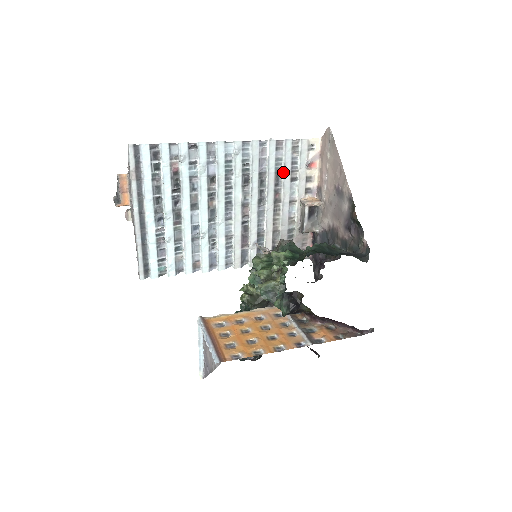
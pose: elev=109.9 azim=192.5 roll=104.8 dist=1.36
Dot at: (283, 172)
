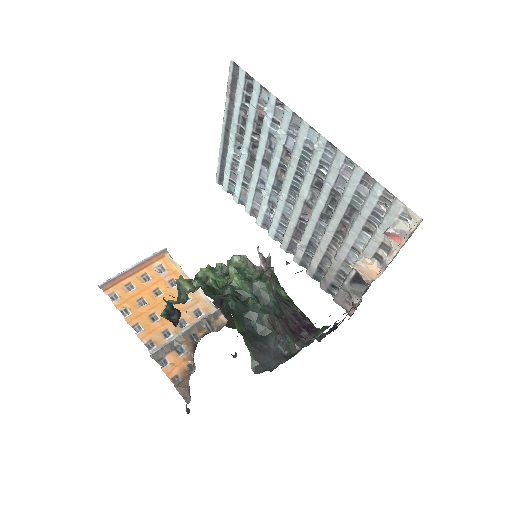
Dot at: (359, 212)
